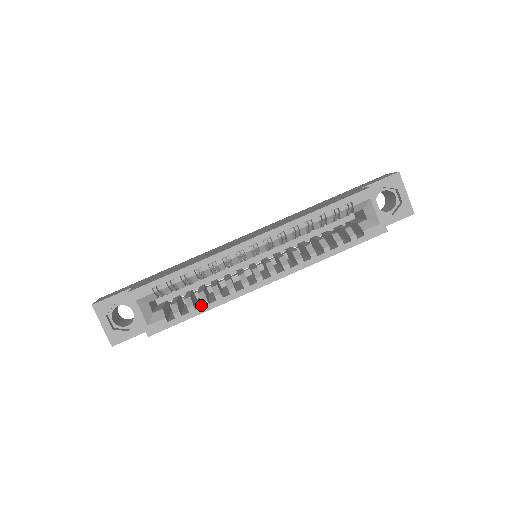
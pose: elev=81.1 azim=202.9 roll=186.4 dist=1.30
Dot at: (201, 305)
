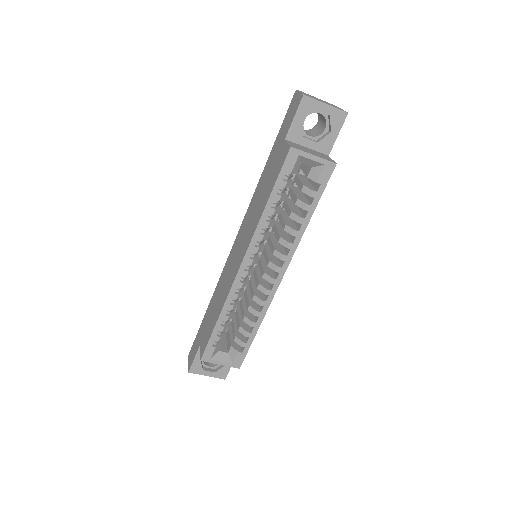
Dot at: occluded
